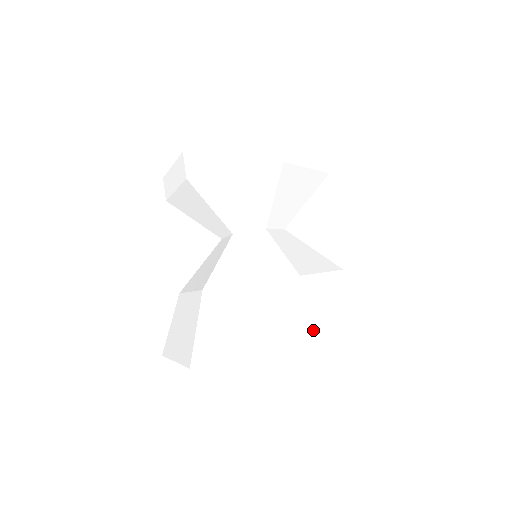
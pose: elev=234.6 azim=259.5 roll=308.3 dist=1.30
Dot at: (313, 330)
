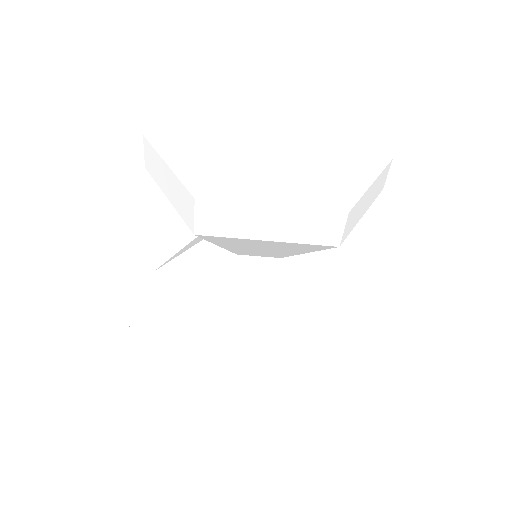
Dot at: (307, 407)
